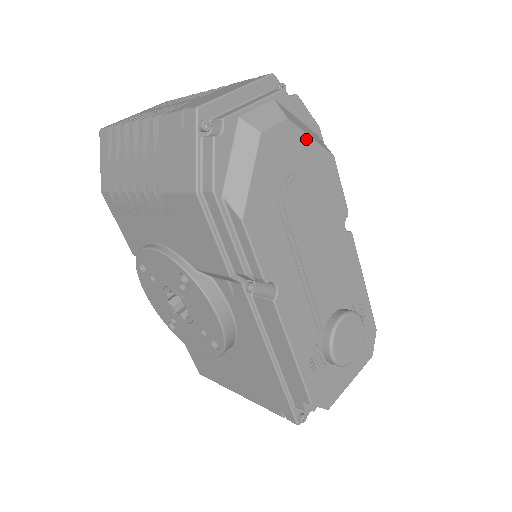
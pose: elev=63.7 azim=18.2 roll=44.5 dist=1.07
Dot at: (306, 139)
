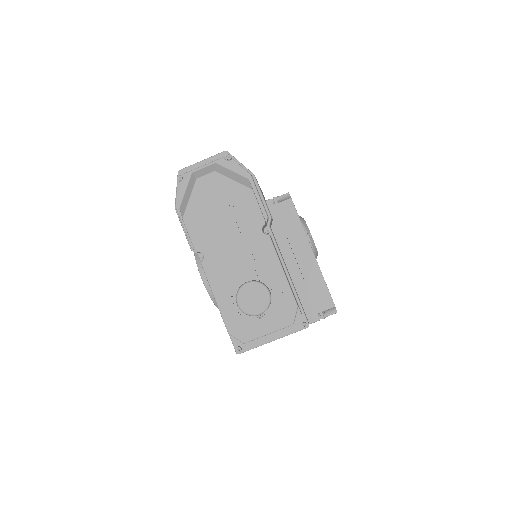
Dot at: (228, 181)
